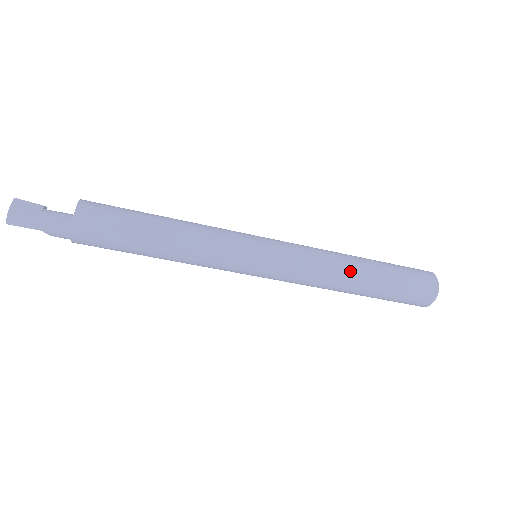
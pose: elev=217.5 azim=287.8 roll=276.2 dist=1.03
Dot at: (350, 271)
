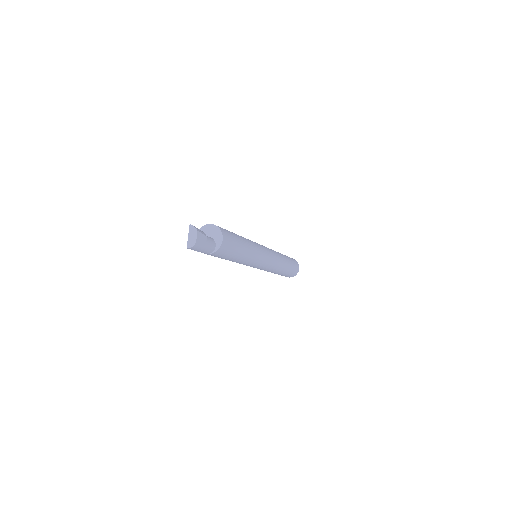
Dot at: (281, 269)
